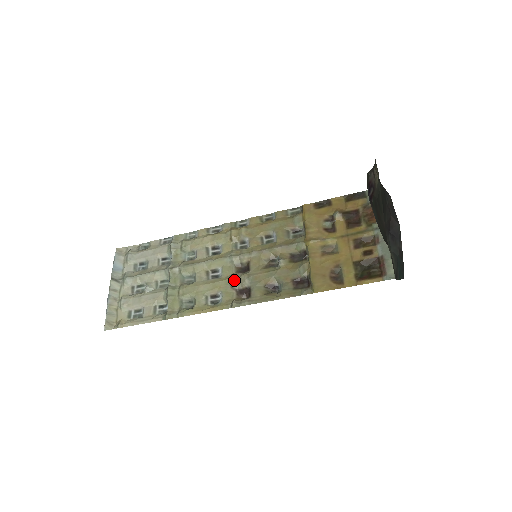
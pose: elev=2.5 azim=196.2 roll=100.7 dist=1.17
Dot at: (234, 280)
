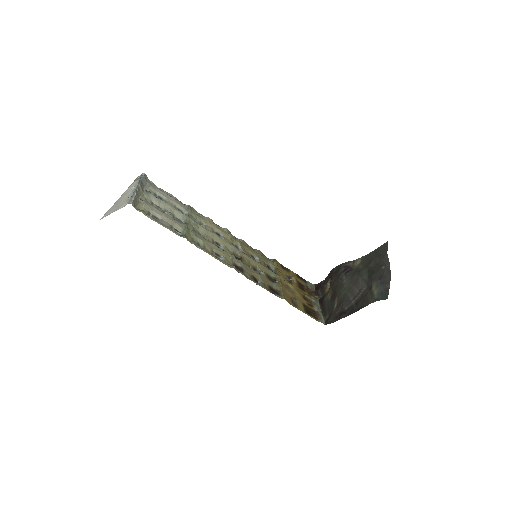
Dot at: occluded
